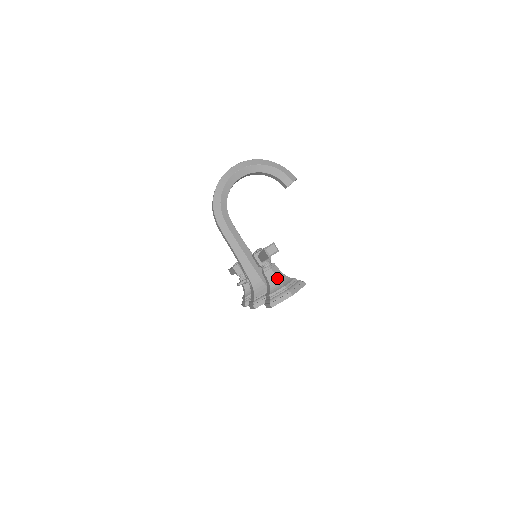
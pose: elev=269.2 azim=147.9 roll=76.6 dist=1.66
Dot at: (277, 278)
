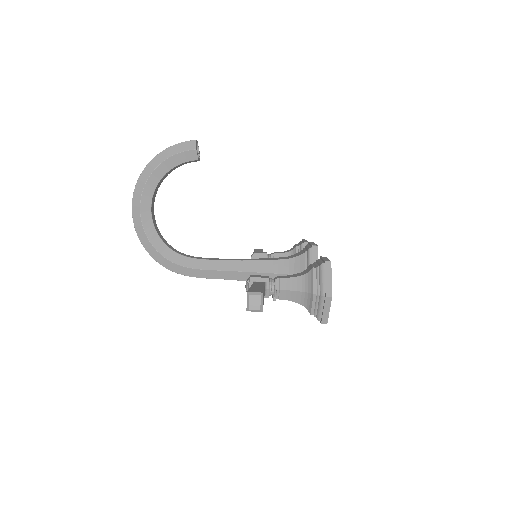
Dot at: (297, 292)
